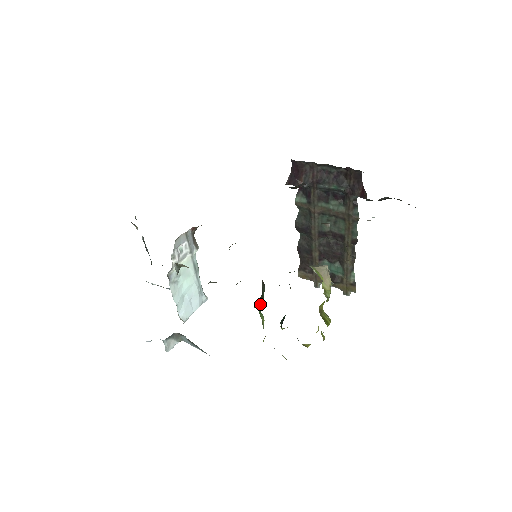
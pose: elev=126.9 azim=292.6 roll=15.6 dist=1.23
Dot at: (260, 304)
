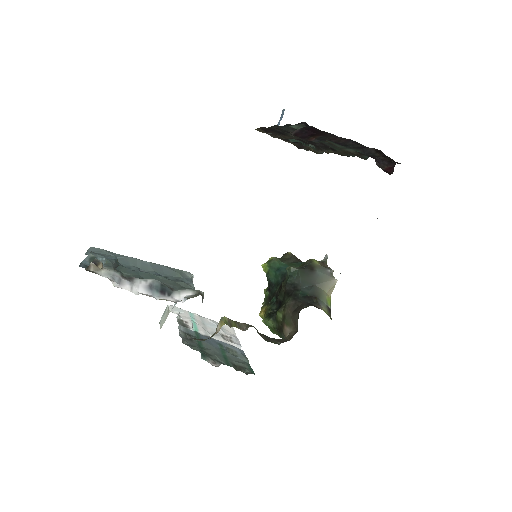
Dot at: (273, 330)
